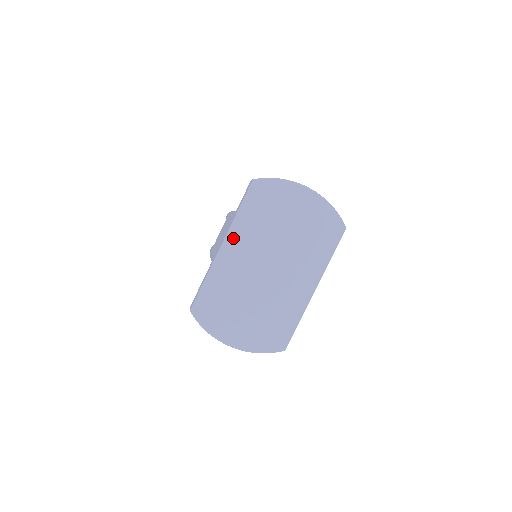
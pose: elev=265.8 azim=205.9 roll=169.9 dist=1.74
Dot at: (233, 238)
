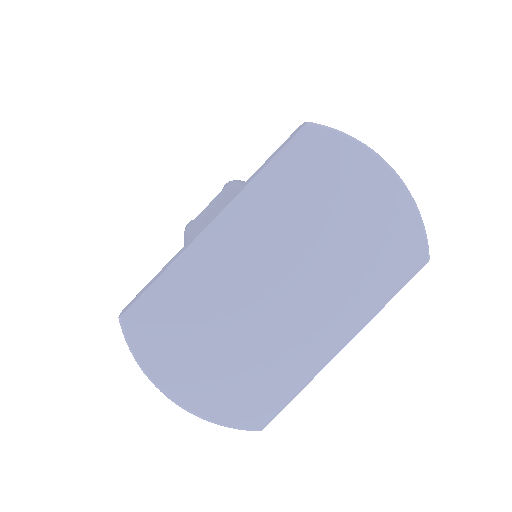
Dot at: (238, 214)
